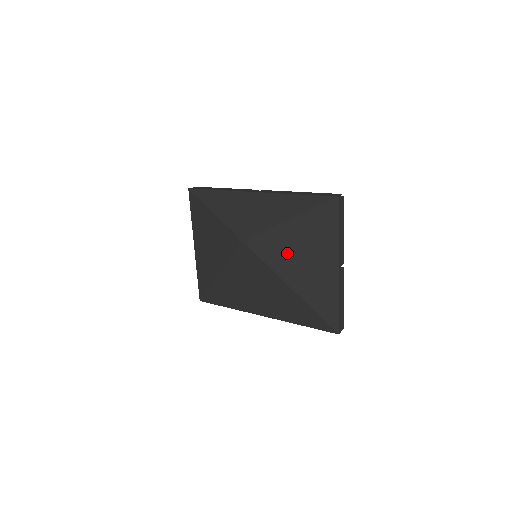
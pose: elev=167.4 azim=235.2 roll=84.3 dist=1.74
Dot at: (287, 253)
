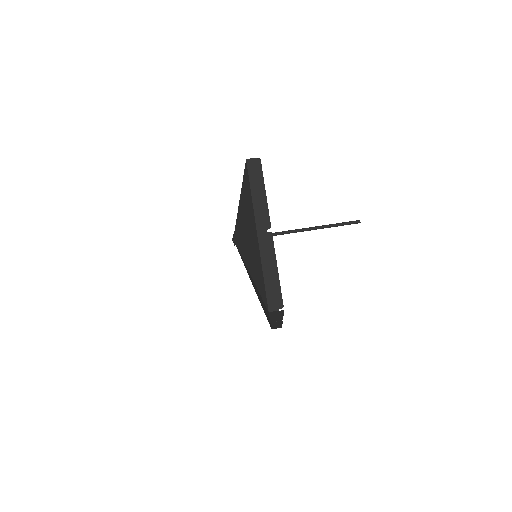
Dot at: (243, 235)
